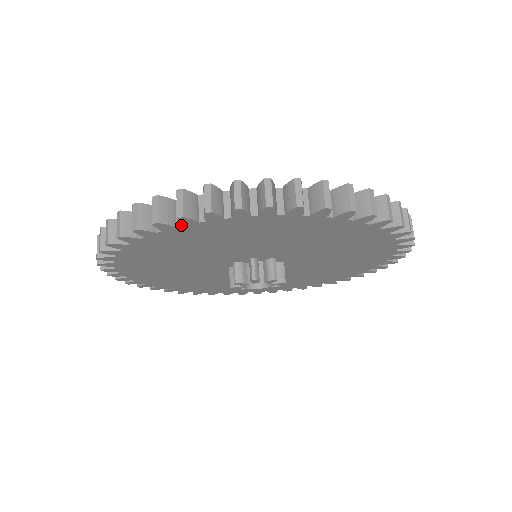
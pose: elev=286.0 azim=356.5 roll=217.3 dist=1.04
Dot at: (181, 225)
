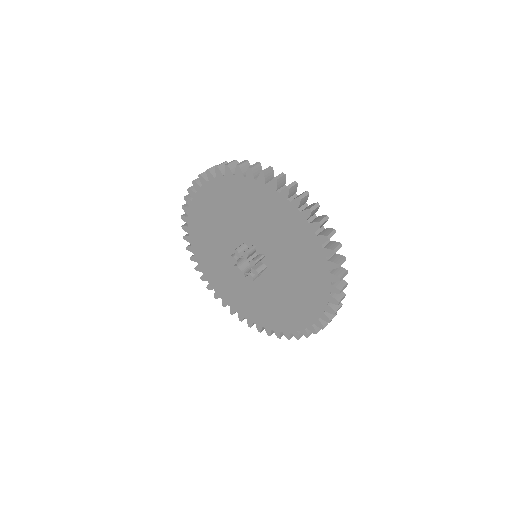
Dot at: (197, 191)
